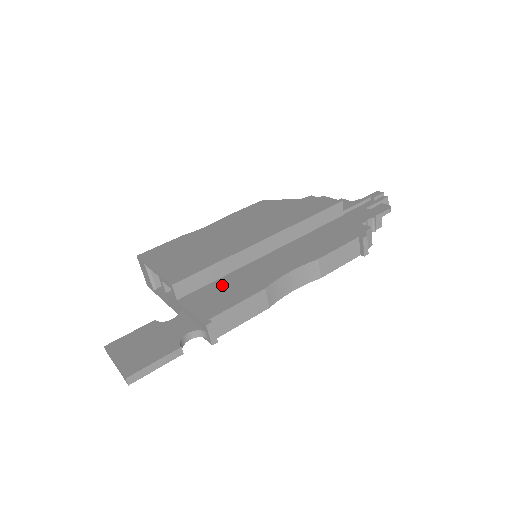
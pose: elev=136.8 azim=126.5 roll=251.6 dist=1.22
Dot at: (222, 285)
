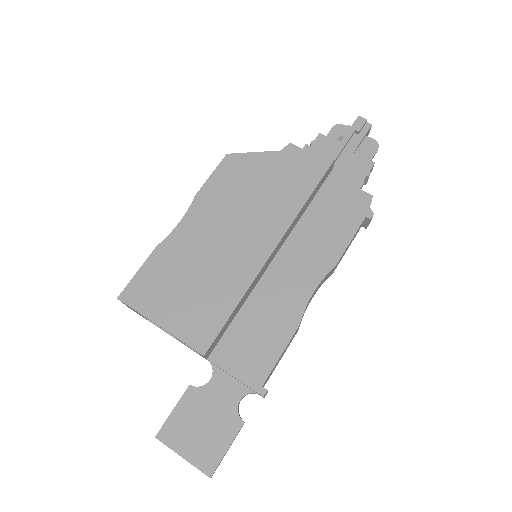
Dot at: (247, 325)
